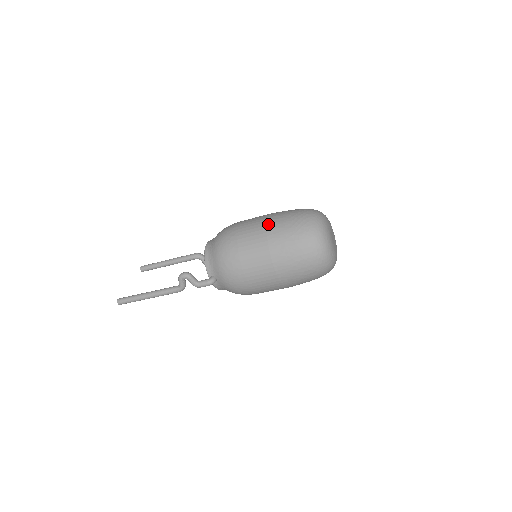
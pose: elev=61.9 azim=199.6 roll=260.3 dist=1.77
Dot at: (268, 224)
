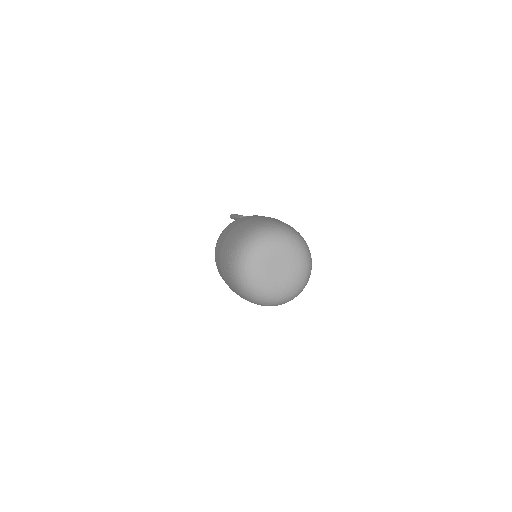
Dot at: (221, 272)
